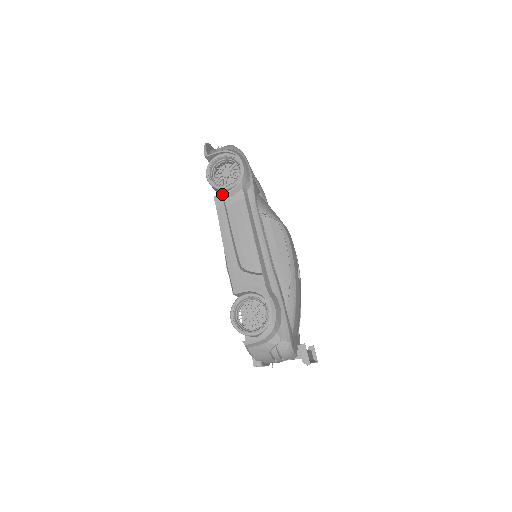
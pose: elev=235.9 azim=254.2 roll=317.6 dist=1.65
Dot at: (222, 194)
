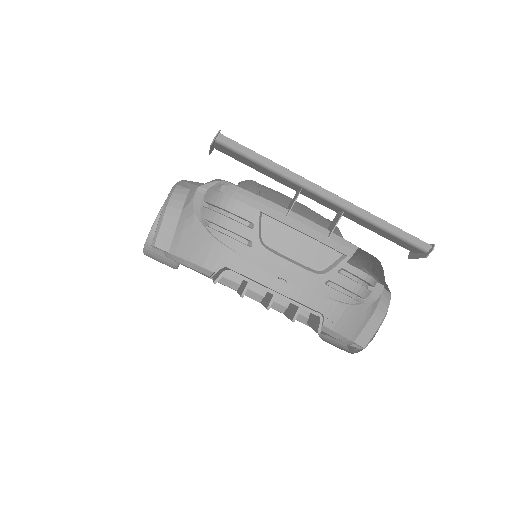
Dot at: occluded
